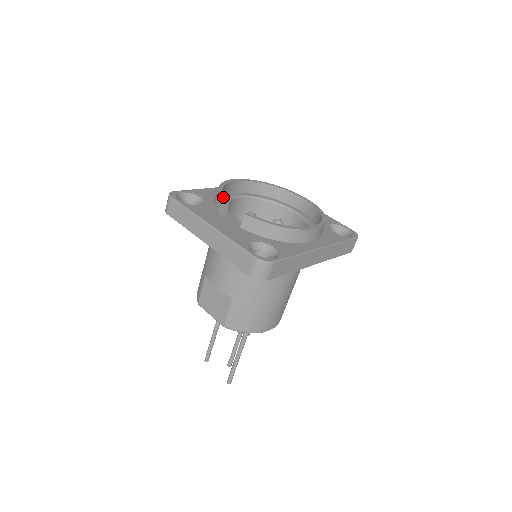
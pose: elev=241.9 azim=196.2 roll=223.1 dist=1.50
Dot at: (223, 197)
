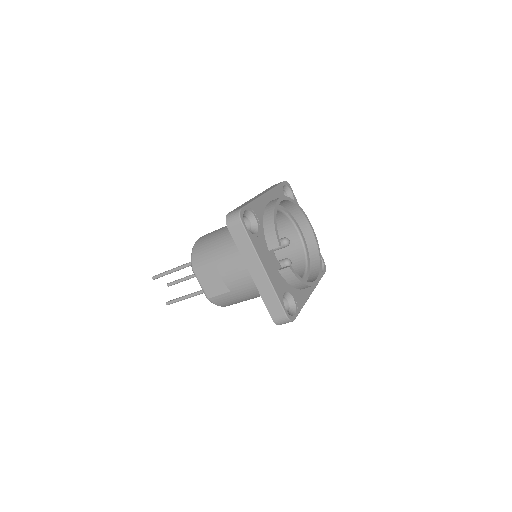
Dot at: (278, 239)
